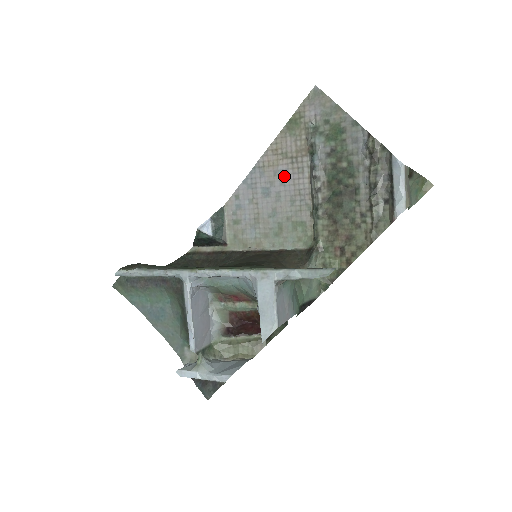
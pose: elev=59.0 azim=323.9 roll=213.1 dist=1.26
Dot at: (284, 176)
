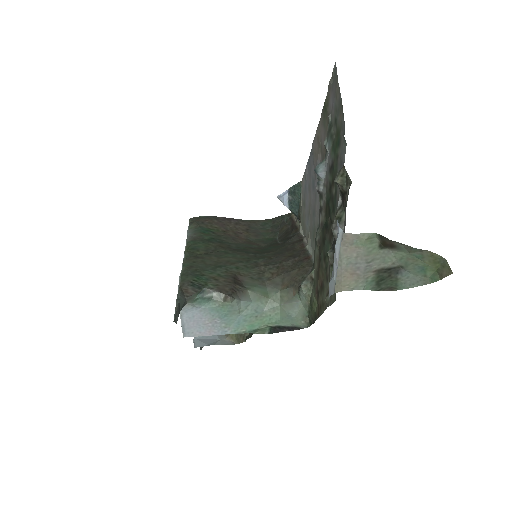
Dot at: occluded
